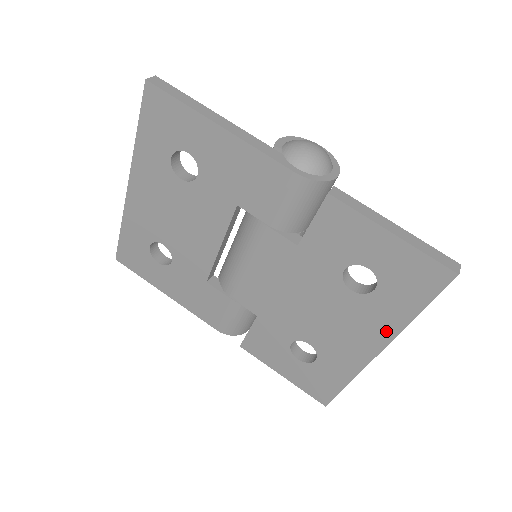
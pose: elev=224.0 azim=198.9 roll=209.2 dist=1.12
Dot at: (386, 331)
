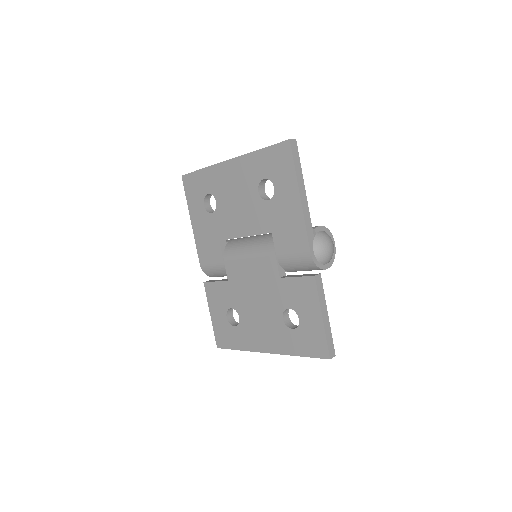
Dot at: (279, 348)
